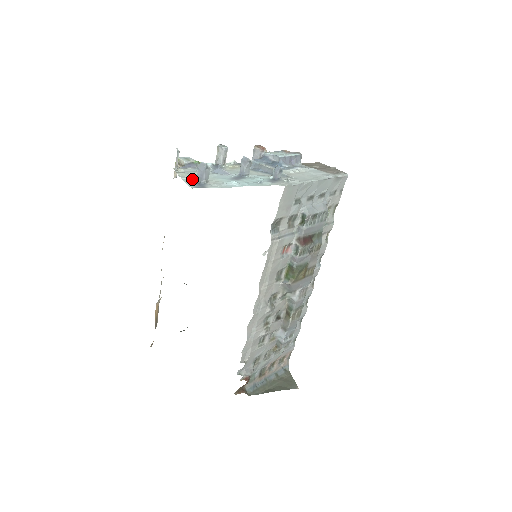
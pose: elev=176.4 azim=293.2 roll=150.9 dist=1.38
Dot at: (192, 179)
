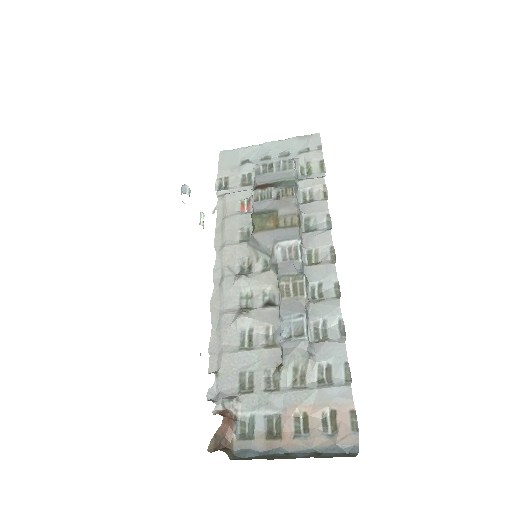
Dot at: occluded
